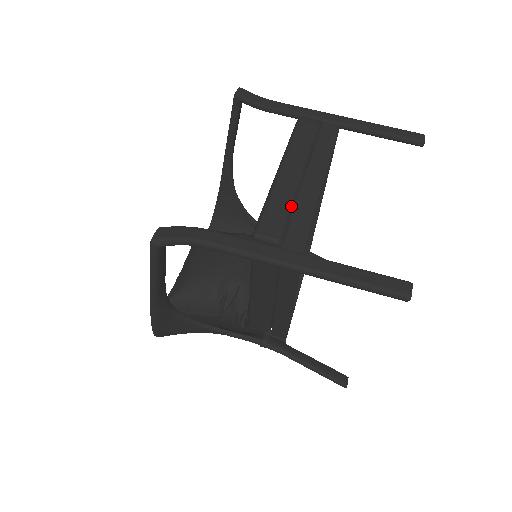
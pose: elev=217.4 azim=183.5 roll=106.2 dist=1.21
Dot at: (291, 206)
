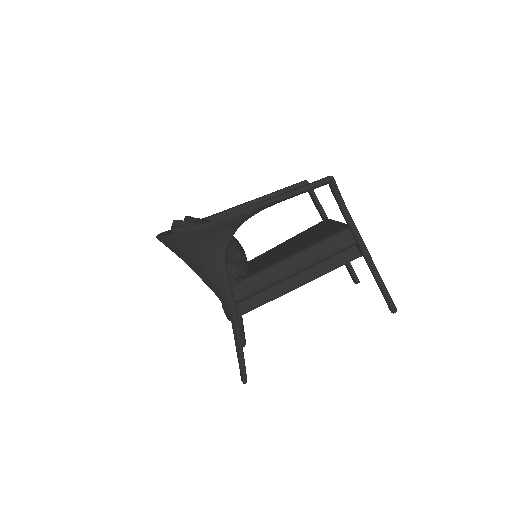
Dot at: occluded
